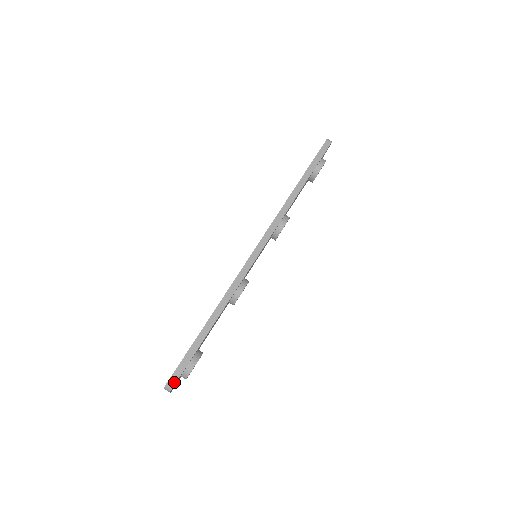
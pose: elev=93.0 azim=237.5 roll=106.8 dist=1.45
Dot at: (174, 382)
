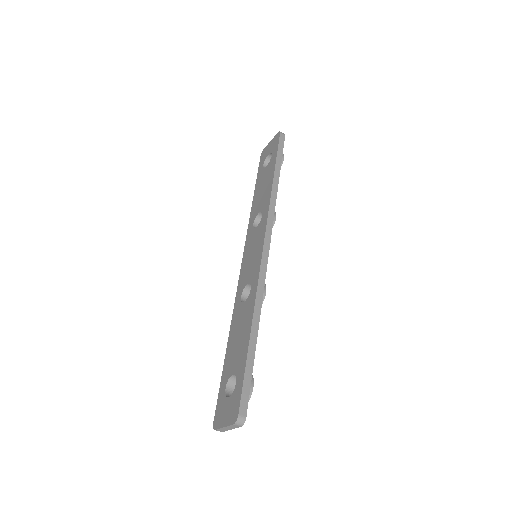
Dot at: (245, 412)
